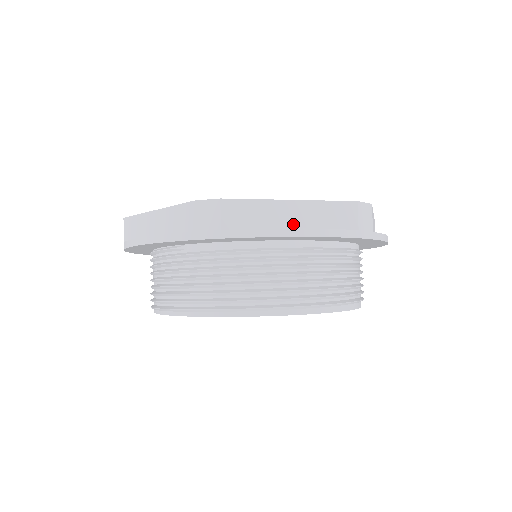
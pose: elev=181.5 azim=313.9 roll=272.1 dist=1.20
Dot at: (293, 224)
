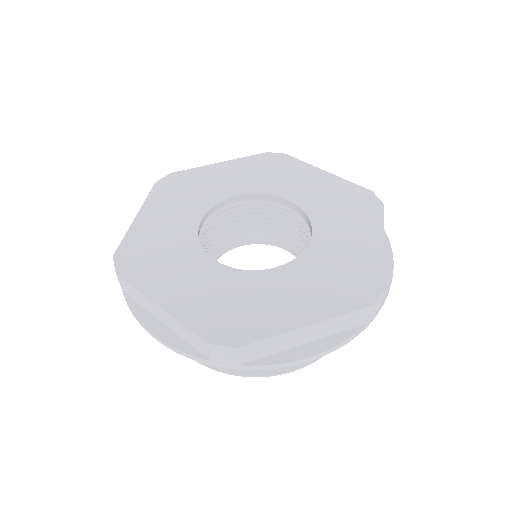
Dot at: (163, 320)
